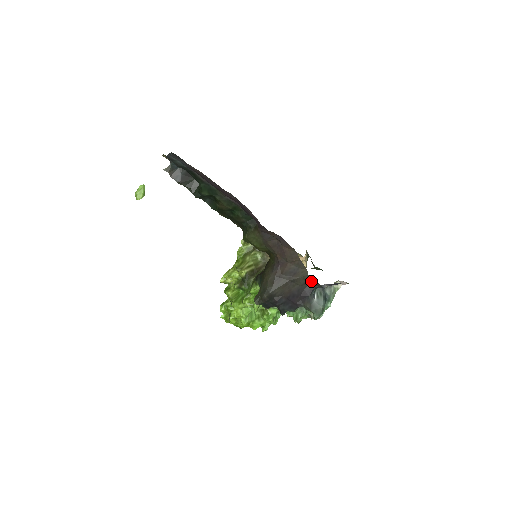
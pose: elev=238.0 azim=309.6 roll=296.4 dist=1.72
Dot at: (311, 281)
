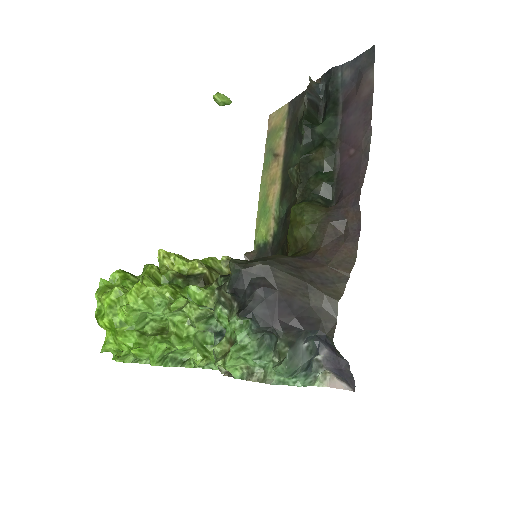
Dot at: (328, 315)
